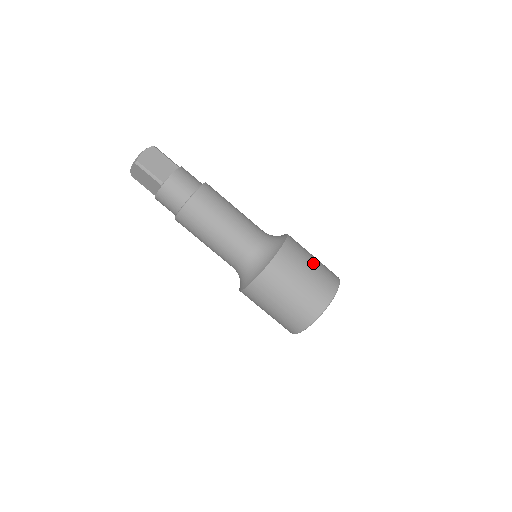
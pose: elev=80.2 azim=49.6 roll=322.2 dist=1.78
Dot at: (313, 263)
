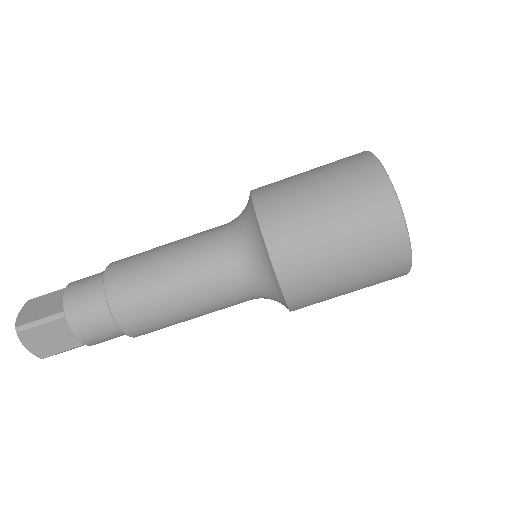
Dot at: (338, 244)
